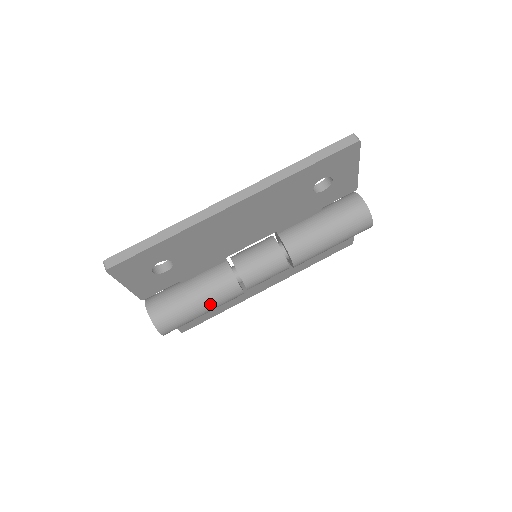
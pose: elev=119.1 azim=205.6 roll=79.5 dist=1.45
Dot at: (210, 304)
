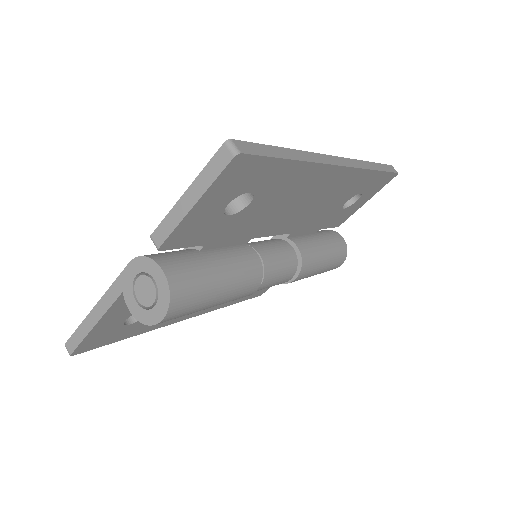
Dot at: (231, 292)
